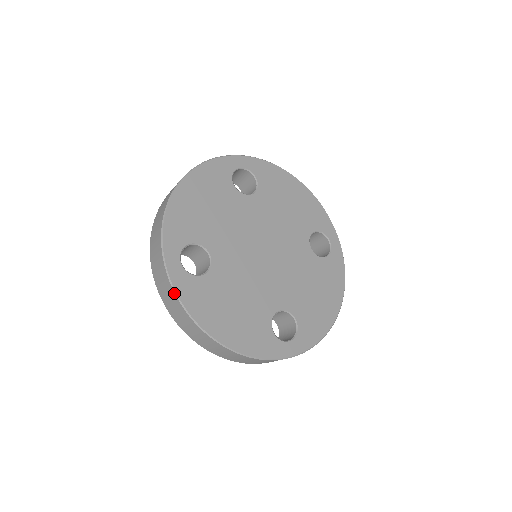
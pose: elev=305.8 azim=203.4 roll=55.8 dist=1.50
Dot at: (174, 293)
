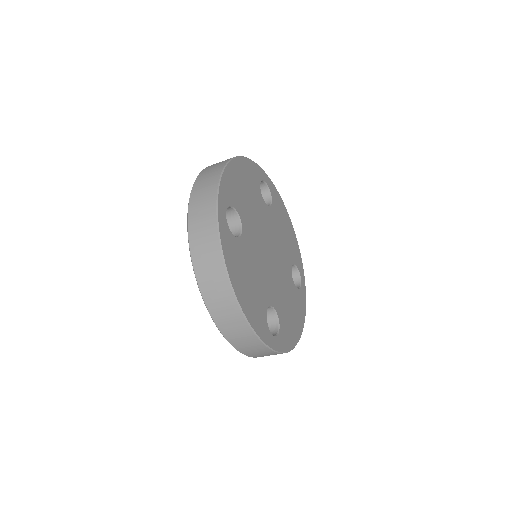
Dot at: (218, 235)
